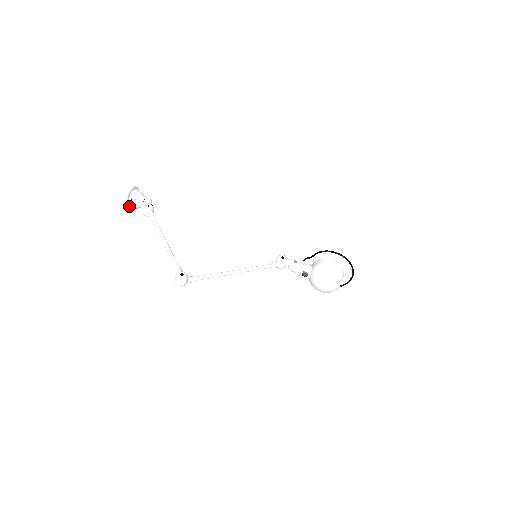
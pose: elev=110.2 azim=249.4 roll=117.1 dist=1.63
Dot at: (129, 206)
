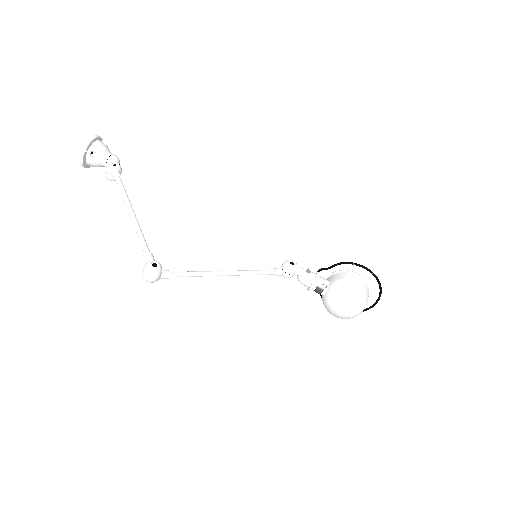
Dot at: (86, 161)
